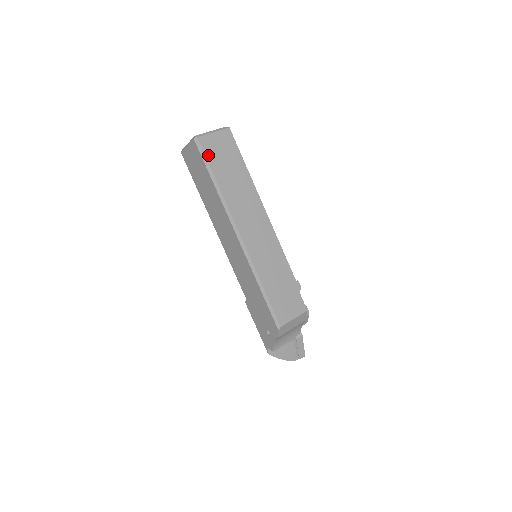
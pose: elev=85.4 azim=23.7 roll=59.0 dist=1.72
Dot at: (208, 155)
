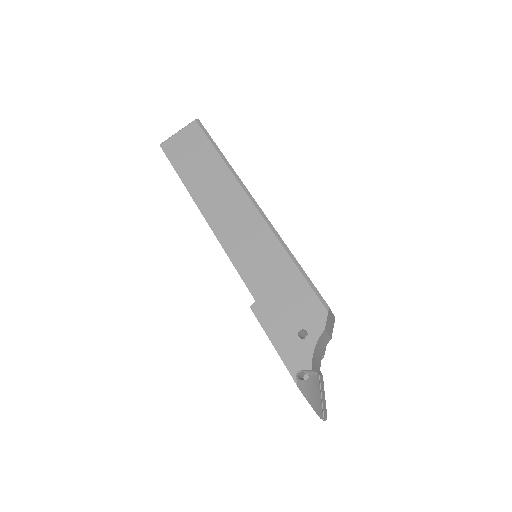
Dot at: (210, 136)
